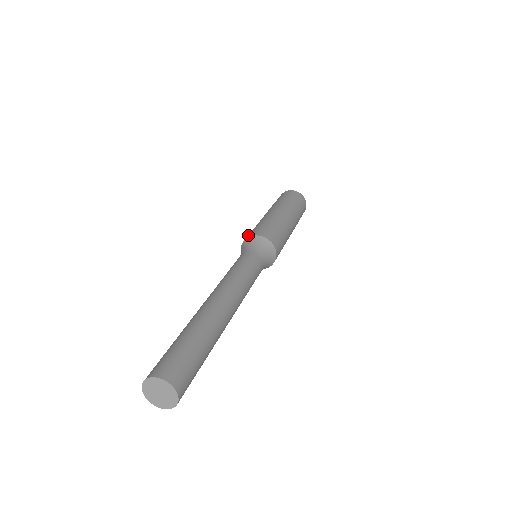
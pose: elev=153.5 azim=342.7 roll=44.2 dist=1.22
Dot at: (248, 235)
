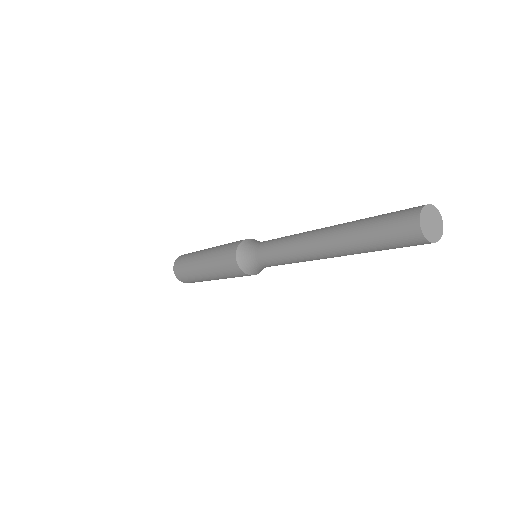
Dot at: (235, 243)
